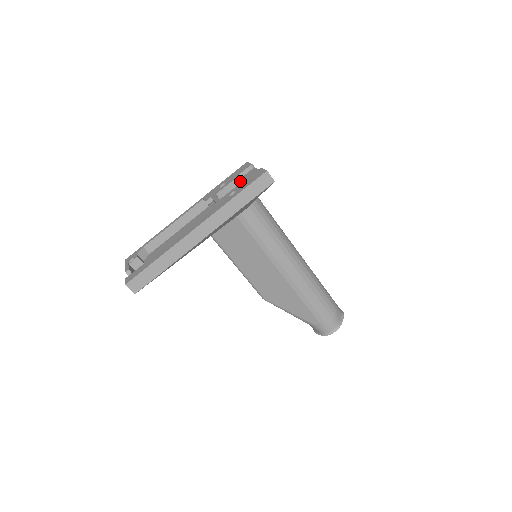
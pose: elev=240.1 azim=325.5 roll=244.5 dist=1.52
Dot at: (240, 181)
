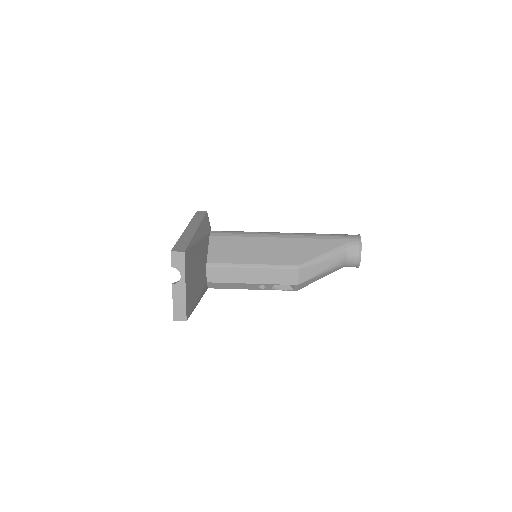
Dot at: occluded
